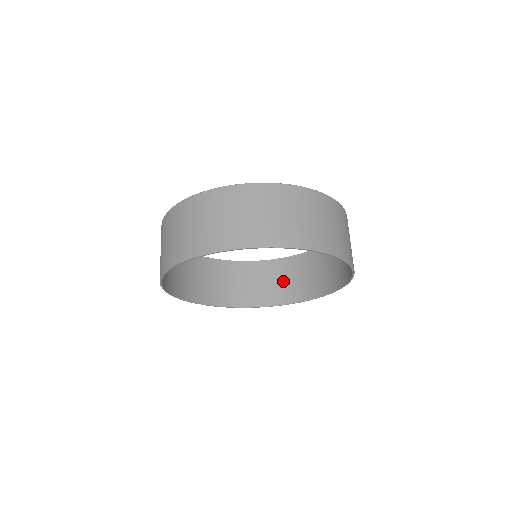
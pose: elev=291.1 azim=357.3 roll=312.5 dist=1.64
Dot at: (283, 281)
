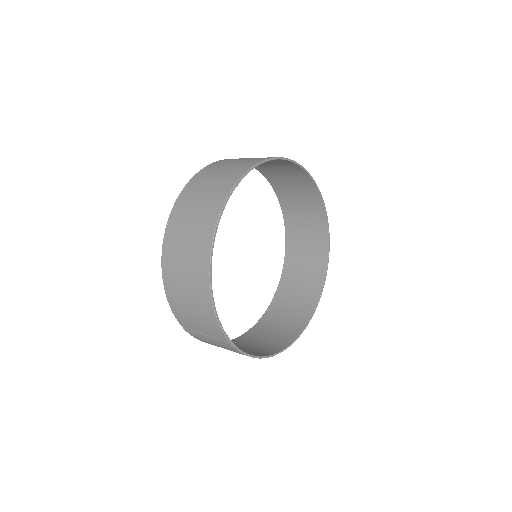
Dot at: (269, 336)
